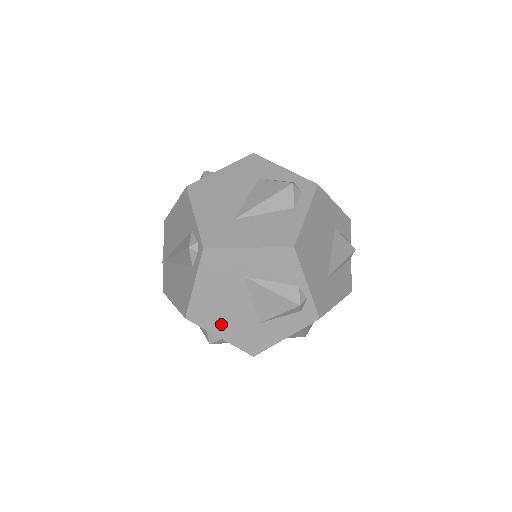
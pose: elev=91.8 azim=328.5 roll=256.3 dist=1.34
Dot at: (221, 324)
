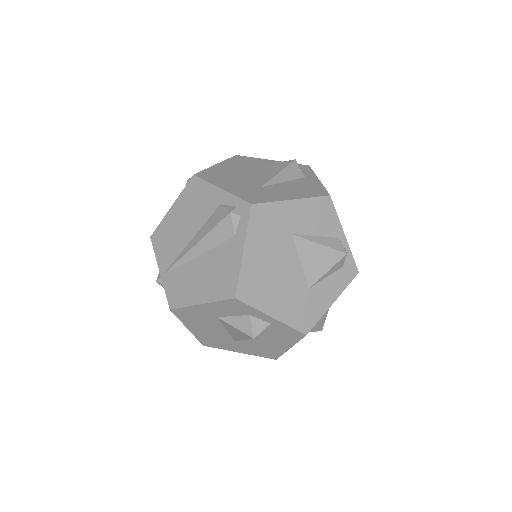
Dot at: (272, 298)
